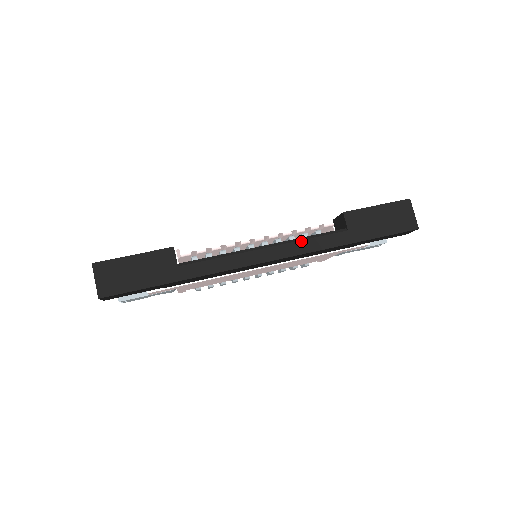
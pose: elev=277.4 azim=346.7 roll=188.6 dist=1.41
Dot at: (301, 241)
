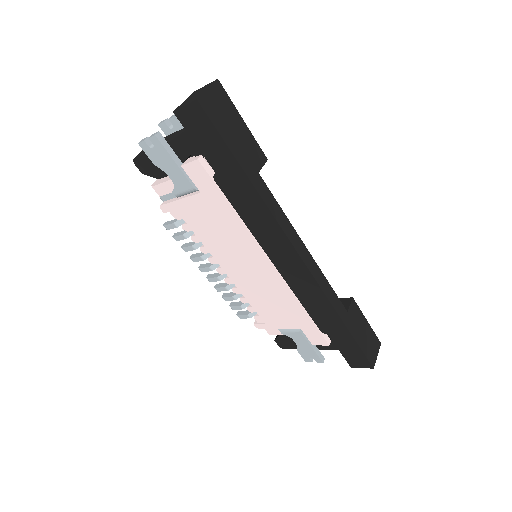
Dot at: (325, 277)
